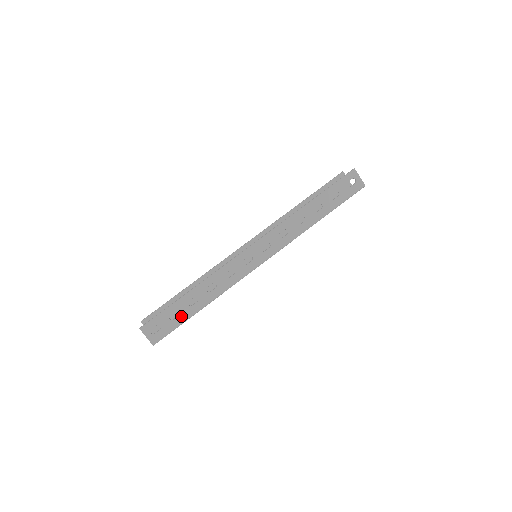
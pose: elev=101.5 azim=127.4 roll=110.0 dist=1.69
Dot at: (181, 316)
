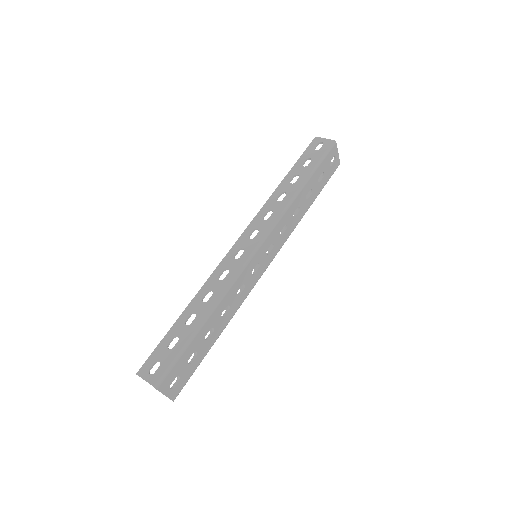
Dot at: (181, 340)
